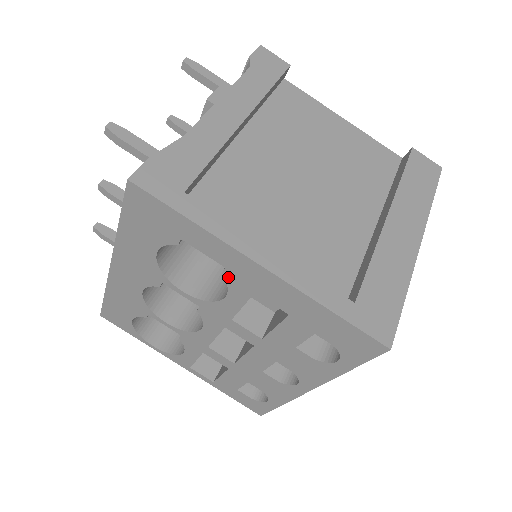
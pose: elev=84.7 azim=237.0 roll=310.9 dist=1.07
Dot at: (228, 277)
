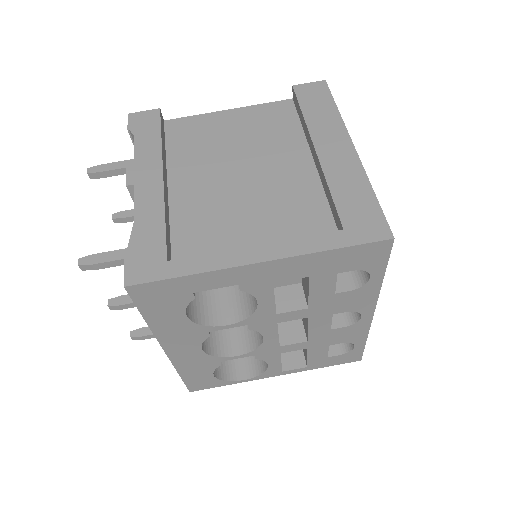
Dot at: (246, 289)
